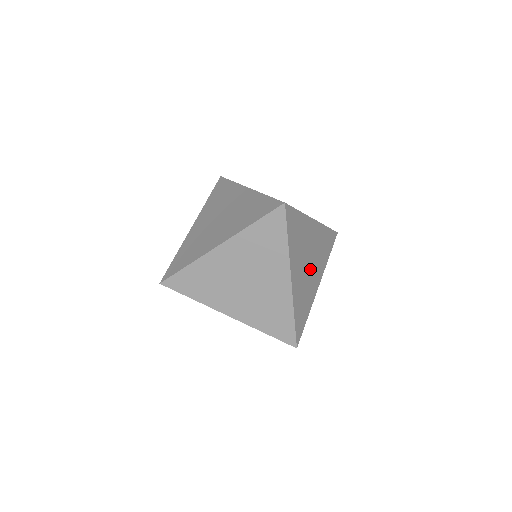
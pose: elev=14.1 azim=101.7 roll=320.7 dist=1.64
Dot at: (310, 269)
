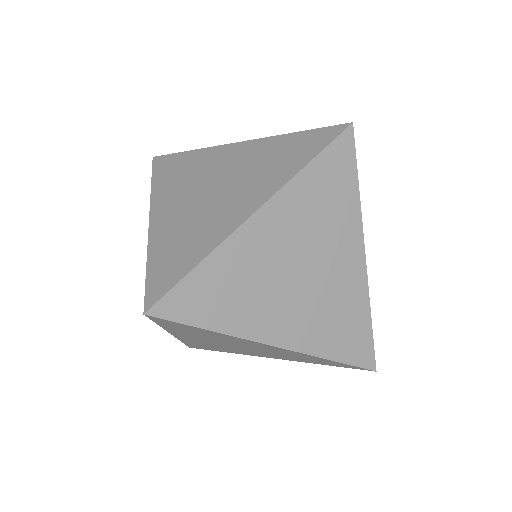
Dot at: occluded
